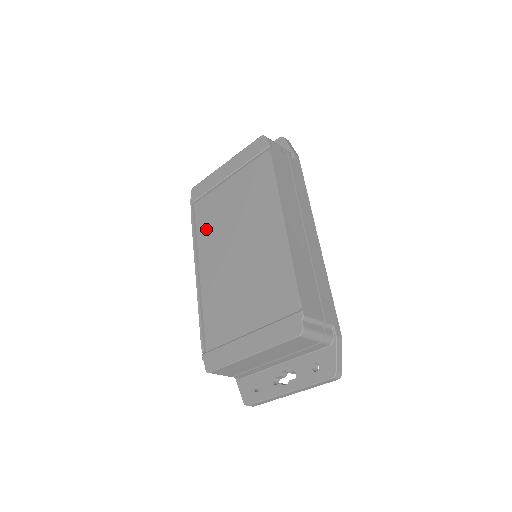
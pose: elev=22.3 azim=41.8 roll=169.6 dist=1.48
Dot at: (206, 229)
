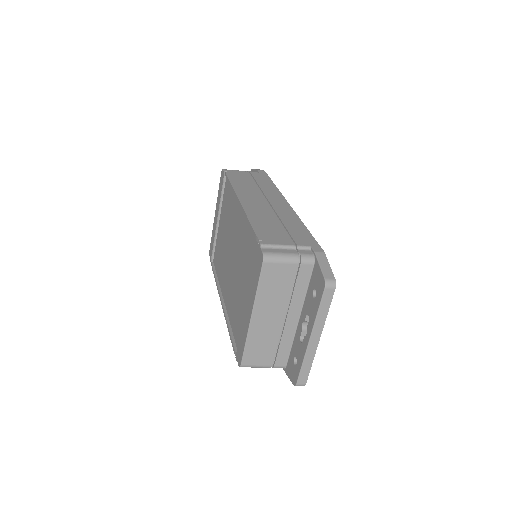
Dot at: (220, 267)
